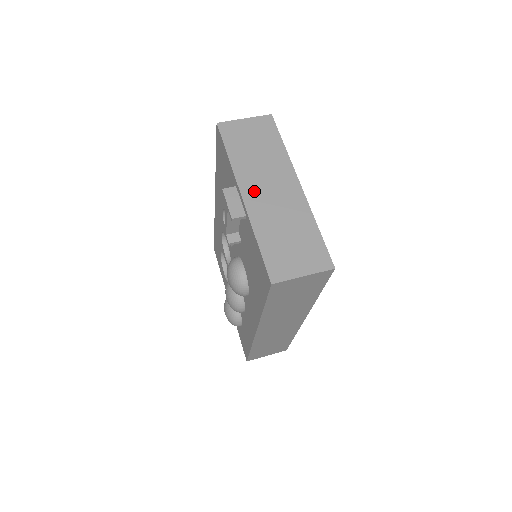
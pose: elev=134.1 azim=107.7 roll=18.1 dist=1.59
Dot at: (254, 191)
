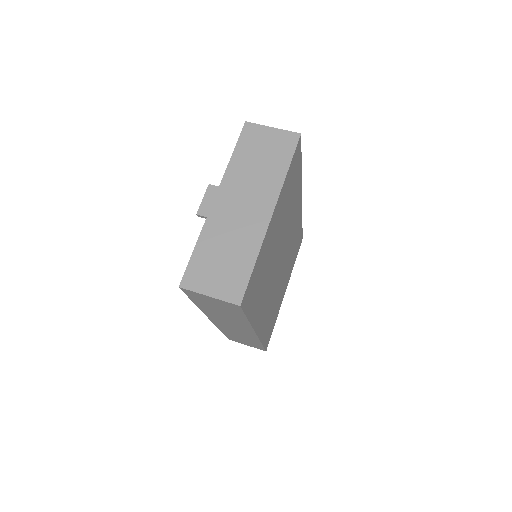
Dot at: (228, 199)
